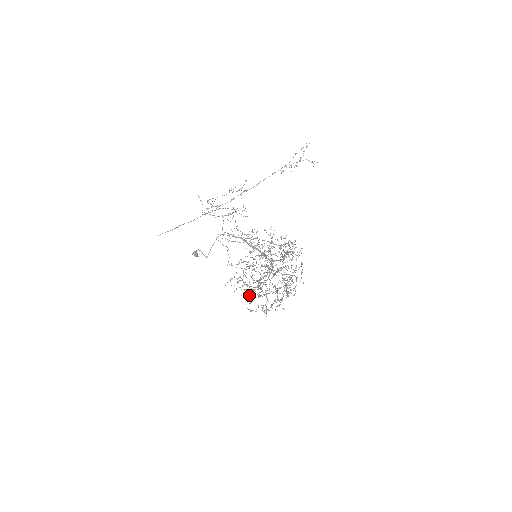
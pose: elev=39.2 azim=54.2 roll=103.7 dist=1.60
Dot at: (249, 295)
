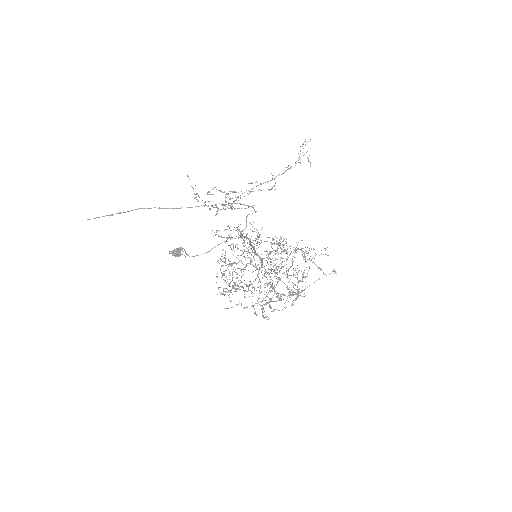
Dot at: (229, 294)
